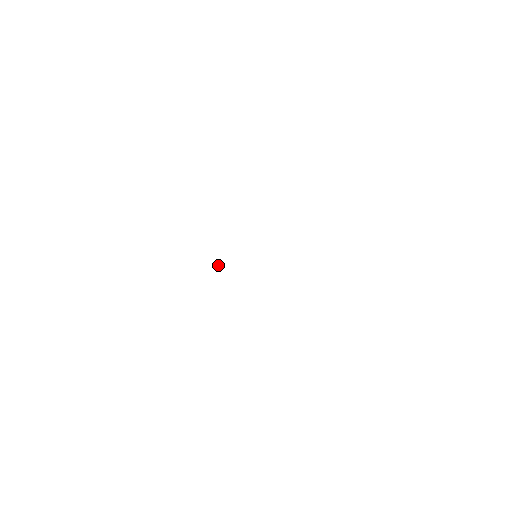
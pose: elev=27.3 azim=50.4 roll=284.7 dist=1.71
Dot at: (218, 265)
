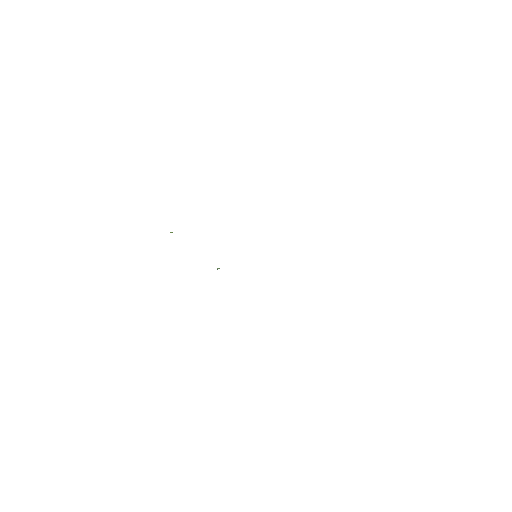
Dot at: occluded
